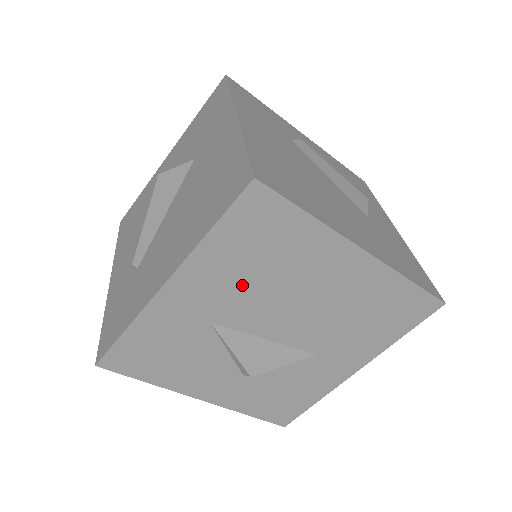
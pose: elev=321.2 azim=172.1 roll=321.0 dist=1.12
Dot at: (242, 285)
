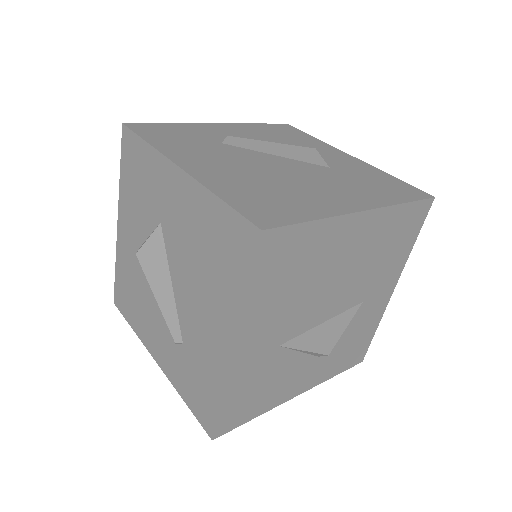
Dot at: (289, 305)
